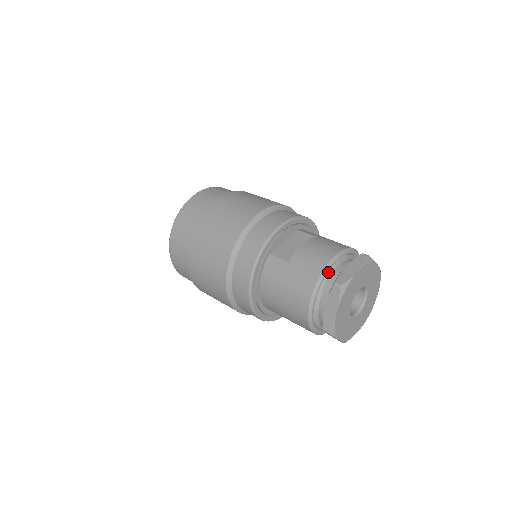
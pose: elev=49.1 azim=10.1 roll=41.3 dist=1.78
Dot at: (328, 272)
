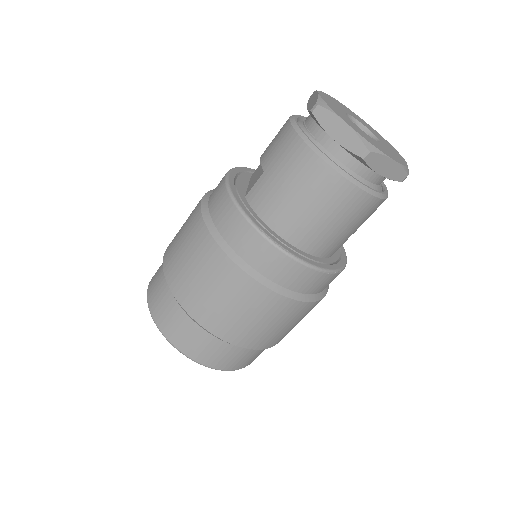
Dot at: occluded
